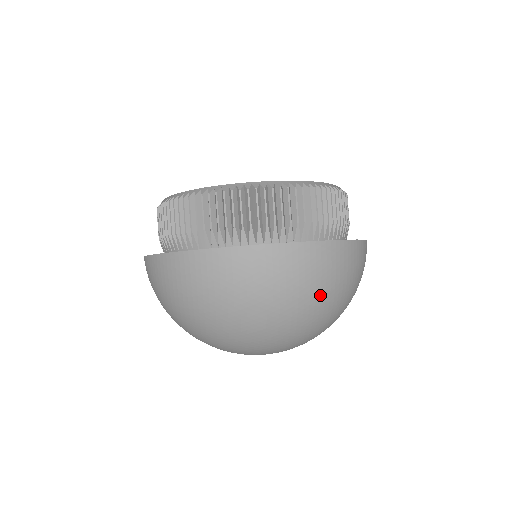
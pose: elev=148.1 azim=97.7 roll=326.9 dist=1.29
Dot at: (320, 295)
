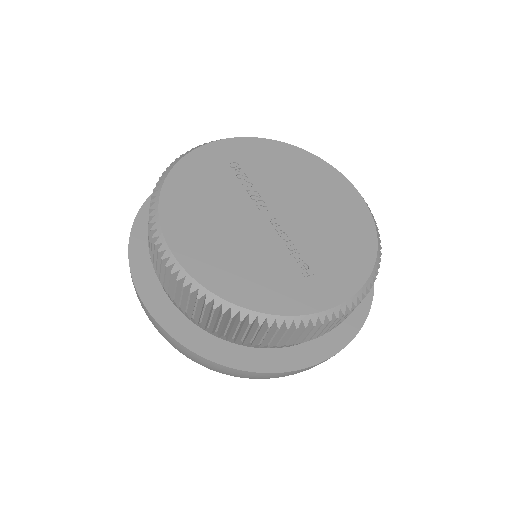
Dot at: occluded
